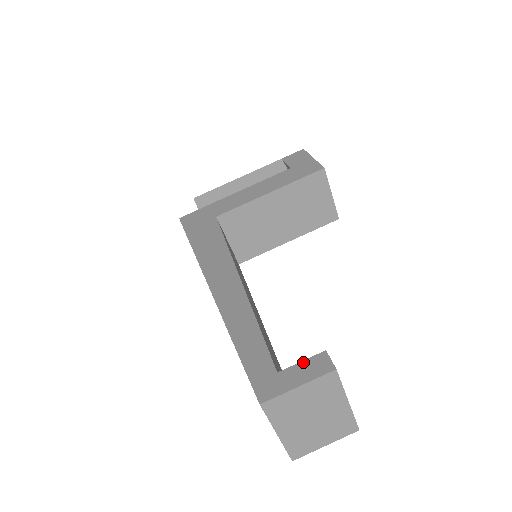
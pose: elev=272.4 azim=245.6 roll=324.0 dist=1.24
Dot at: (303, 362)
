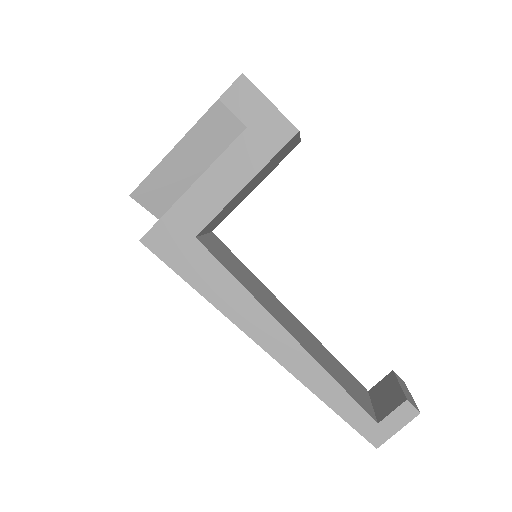
Dot at: (394, 412)
